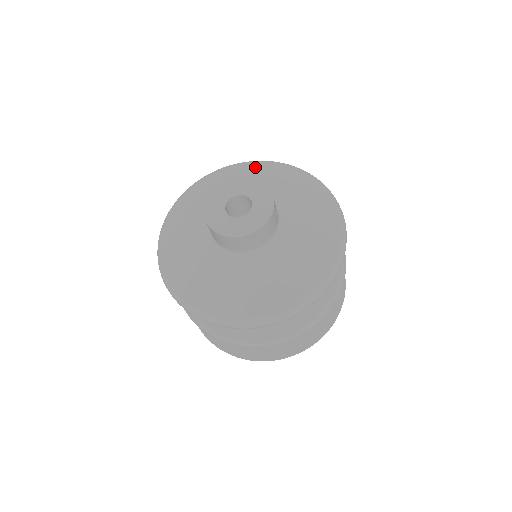
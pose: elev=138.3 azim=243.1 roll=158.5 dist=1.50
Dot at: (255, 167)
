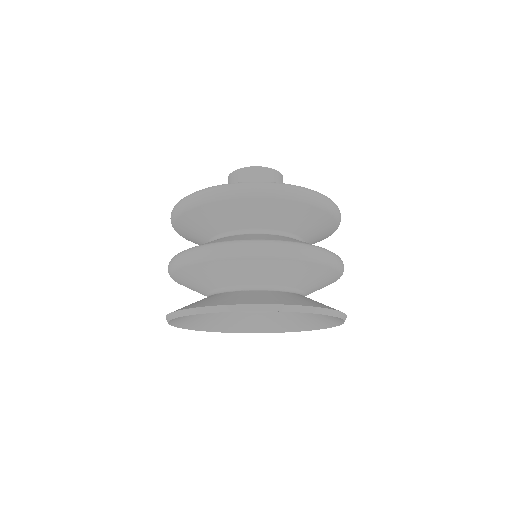
Dot at: occluded
